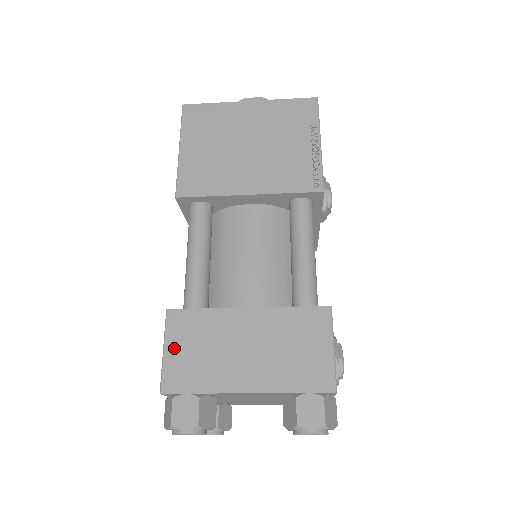
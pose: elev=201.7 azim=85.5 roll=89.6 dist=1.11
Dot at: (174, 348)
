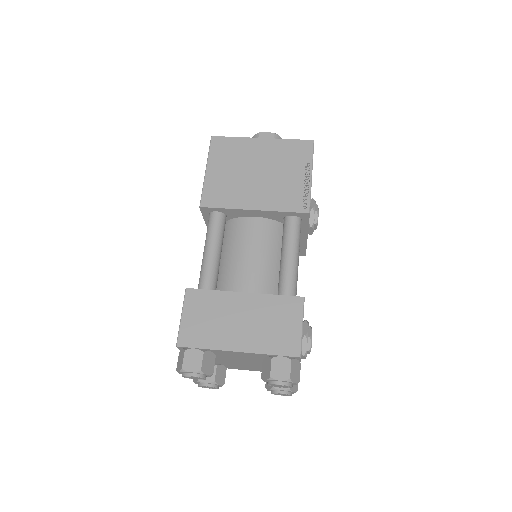
Dot at: (189, 316)
